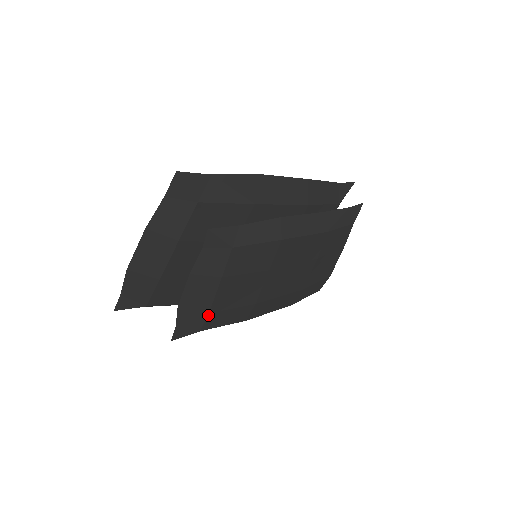
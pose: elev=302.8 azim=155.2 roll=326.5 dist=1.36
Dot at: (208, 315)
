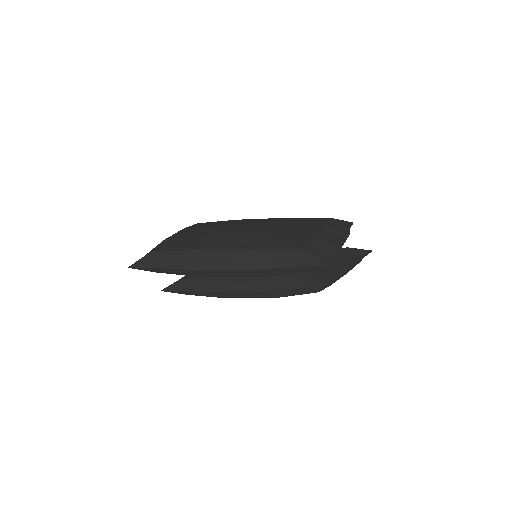
Dot at: occluded
